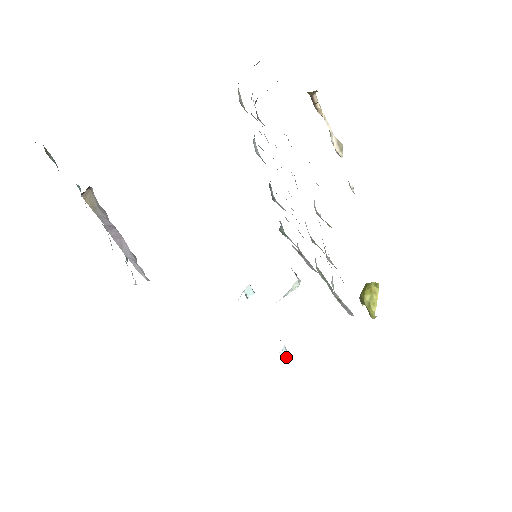
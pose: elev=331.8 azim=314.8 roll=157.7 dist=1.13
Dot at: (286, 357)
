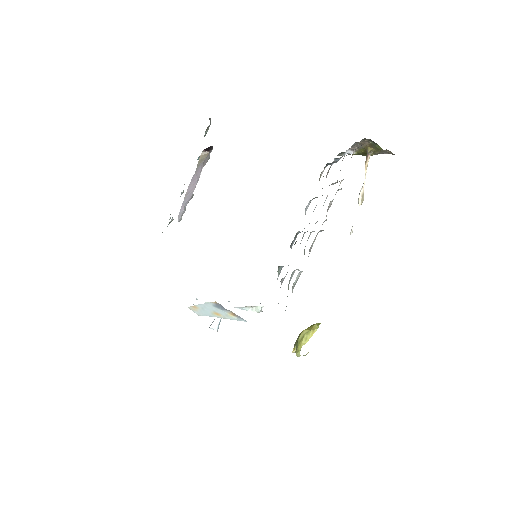
Dot at: (214, 328)
